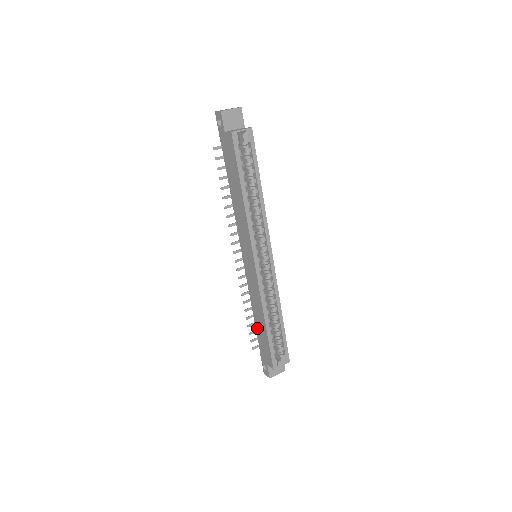
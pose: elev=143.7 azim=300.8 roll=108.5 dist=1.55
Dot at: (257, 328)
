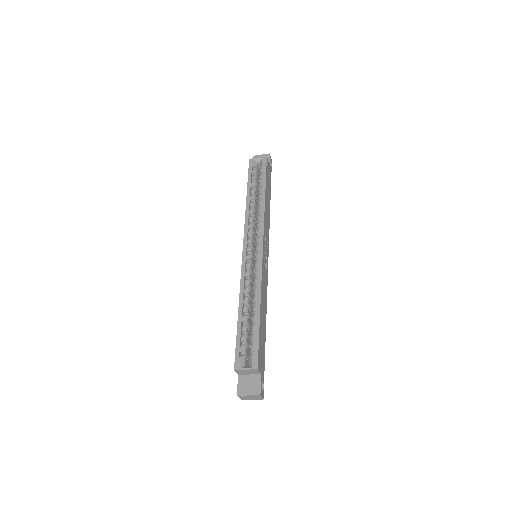
Dot at: occluded
